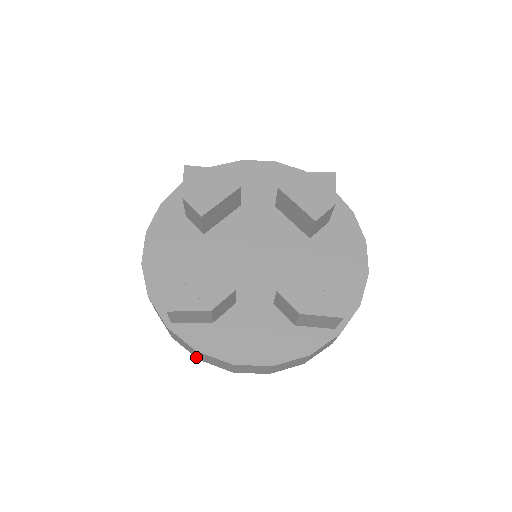
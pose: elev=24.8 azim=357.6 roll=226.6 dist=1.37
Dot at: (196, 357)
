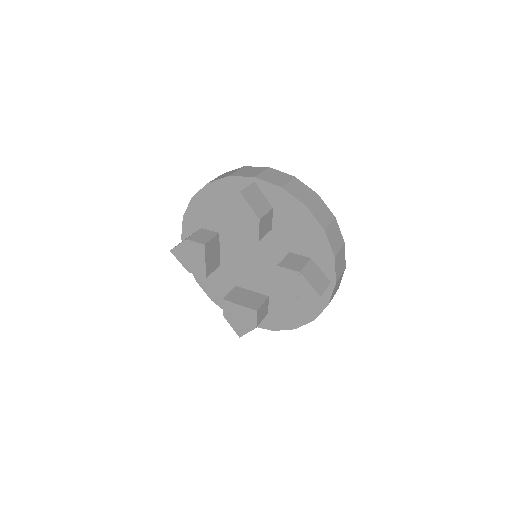
Dot at: occluded
